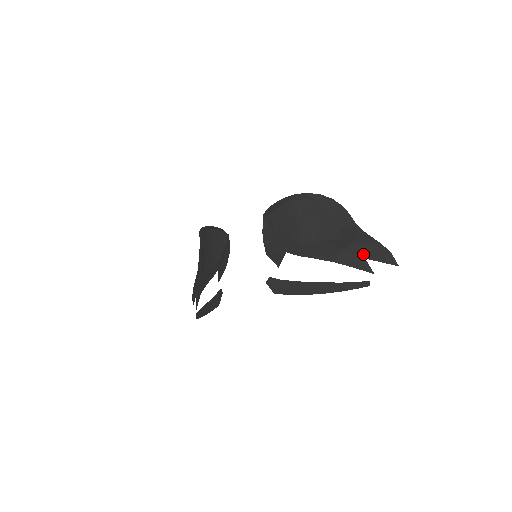
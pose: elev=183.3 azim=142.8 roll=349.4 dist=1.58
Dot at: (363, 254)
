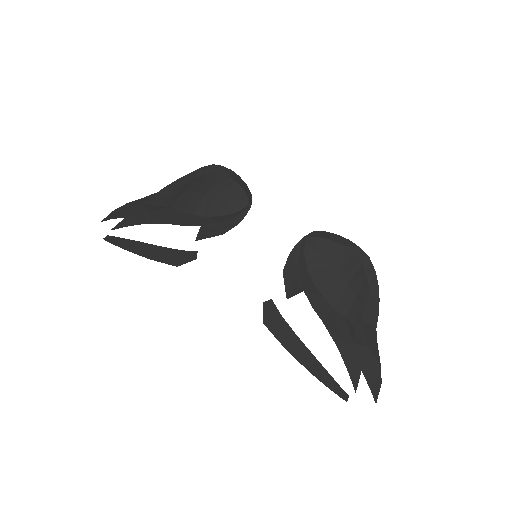
Dot at: (363, 364)
